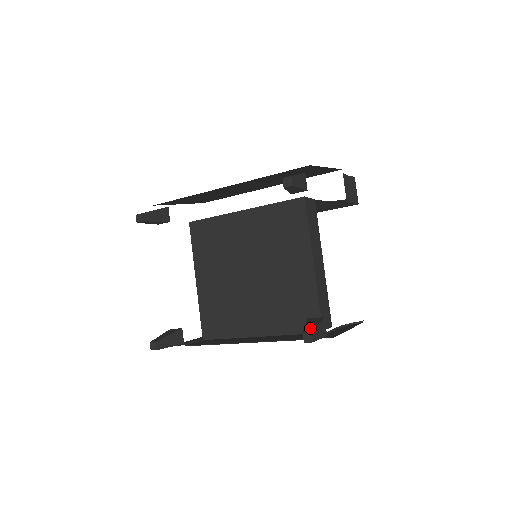
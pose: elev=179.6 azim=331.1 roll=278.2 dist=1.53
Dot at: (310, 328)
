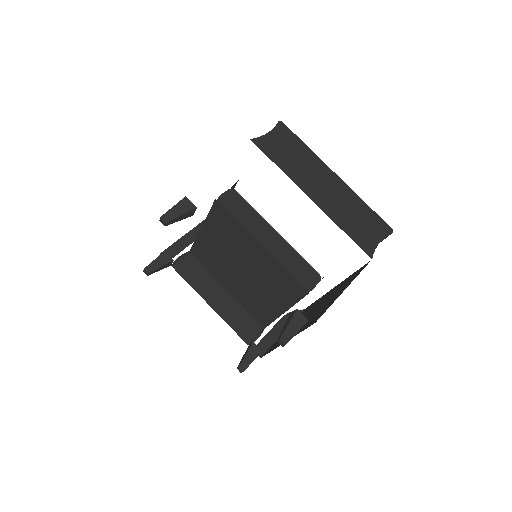
Dot at: (246, 364)
